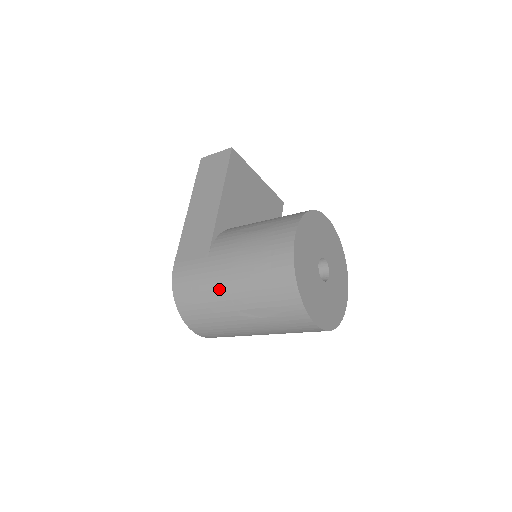
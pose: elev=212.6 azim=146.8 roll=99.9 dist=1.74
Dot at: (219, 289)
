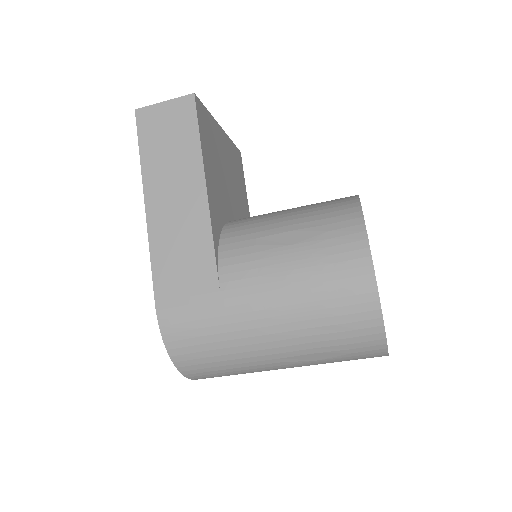
Dot at: (251, 337)
